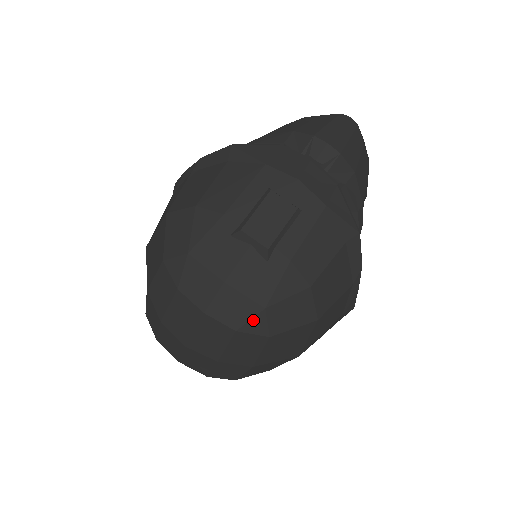
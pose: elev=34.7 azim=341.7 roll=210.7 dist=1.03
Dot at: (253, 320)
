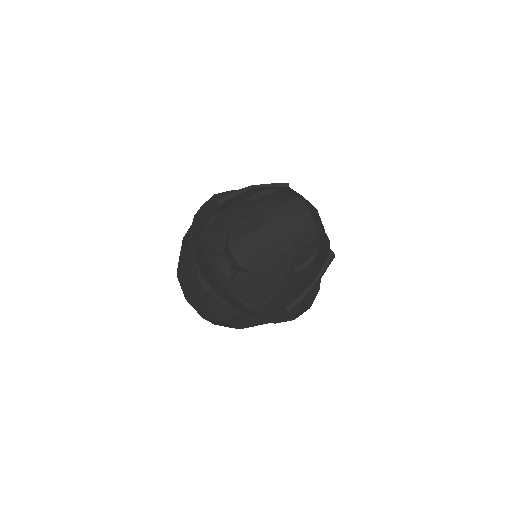
Dot at: occluded
